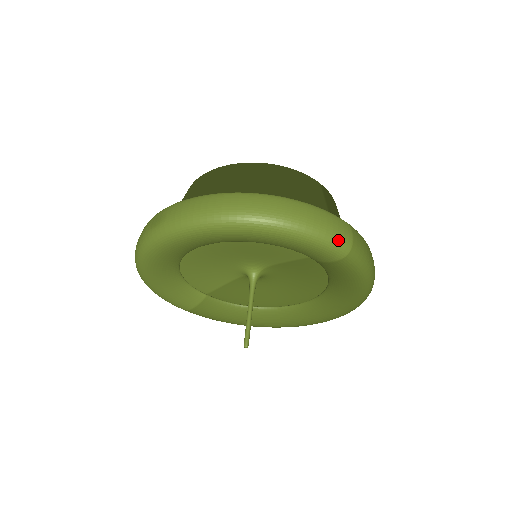
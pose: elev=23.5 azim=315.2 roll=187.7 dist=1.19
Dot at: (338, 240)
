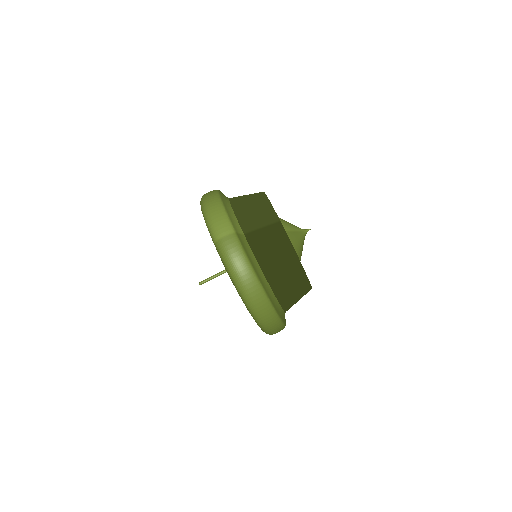
Dot at: (213, 230)
